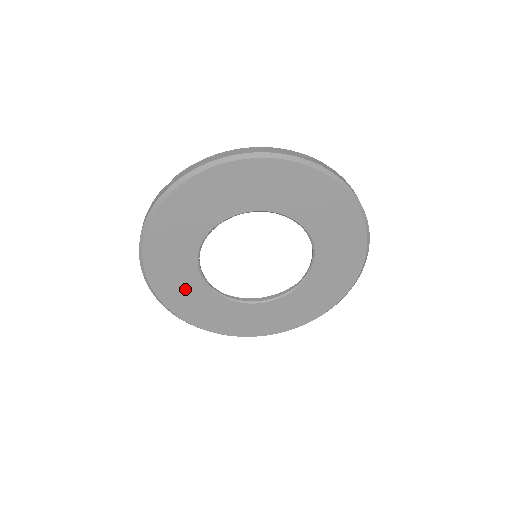
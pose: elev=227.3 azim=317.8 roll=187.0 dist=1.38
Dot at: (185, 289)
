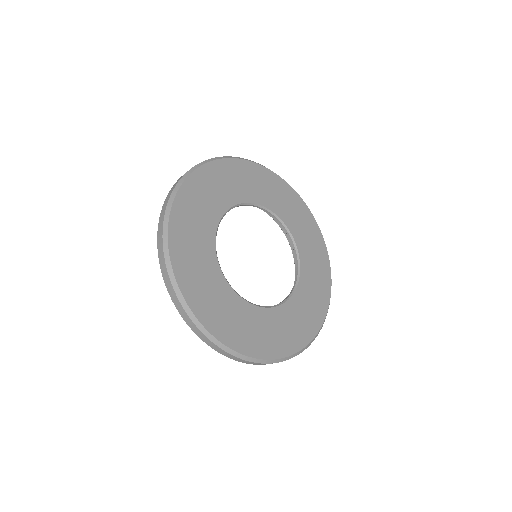
Dot at: (202, 270)
